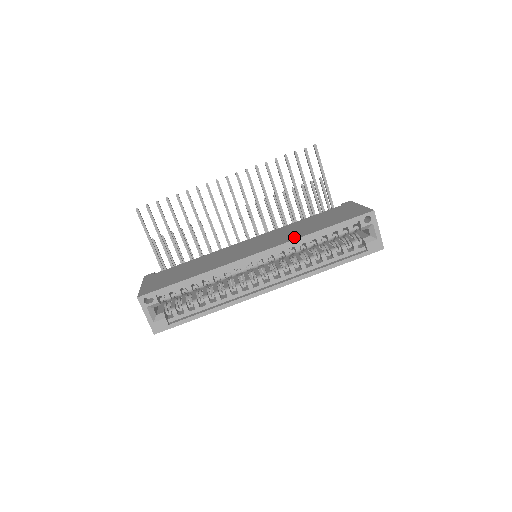
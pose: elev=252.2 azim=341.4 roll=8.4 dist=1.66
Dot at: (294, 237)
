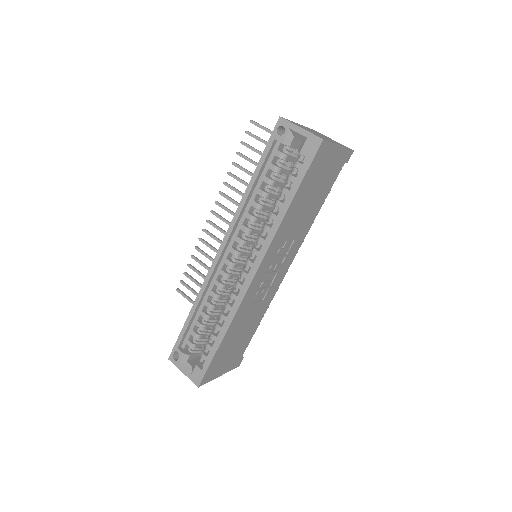
Dot at: occluded
